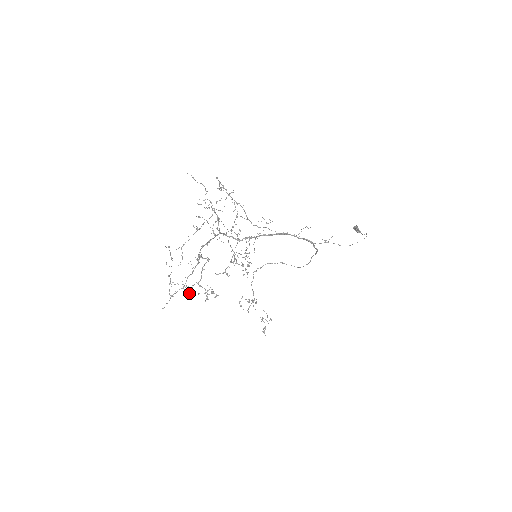
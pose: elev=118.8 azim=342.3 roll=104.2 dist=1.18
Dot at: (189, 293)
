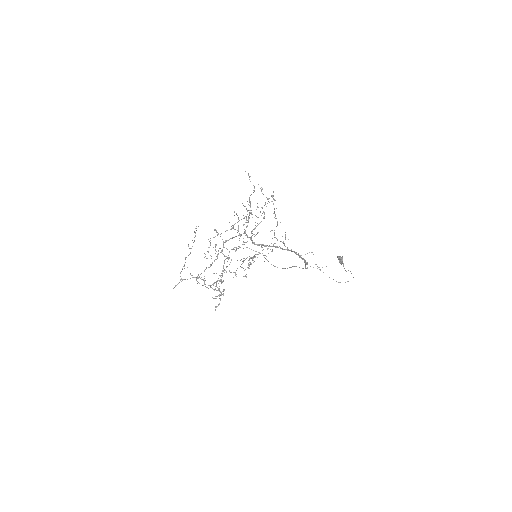
Dot at: (199, 283)
